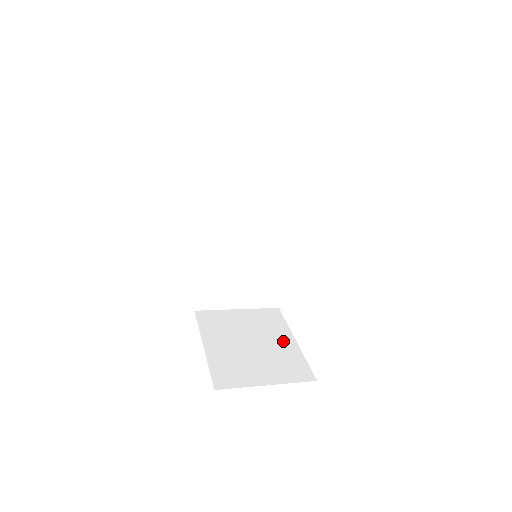
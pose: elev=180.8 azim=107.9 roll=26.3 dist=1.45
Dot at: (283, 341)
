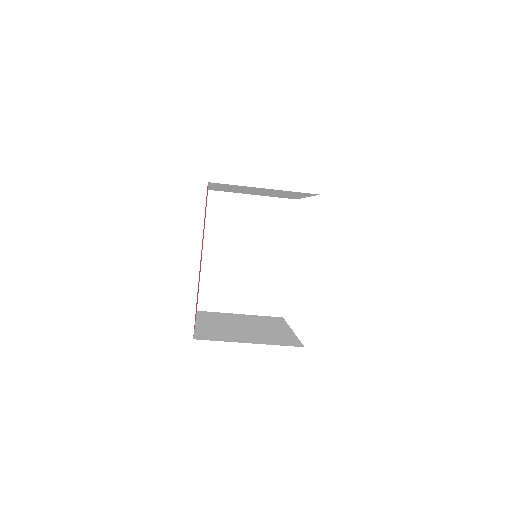
Dot at: (278, 329)
